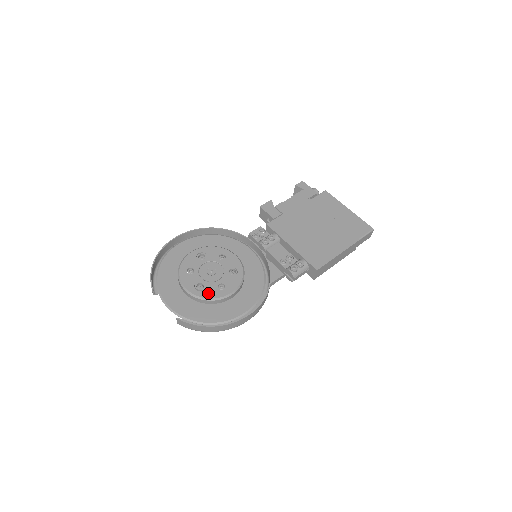
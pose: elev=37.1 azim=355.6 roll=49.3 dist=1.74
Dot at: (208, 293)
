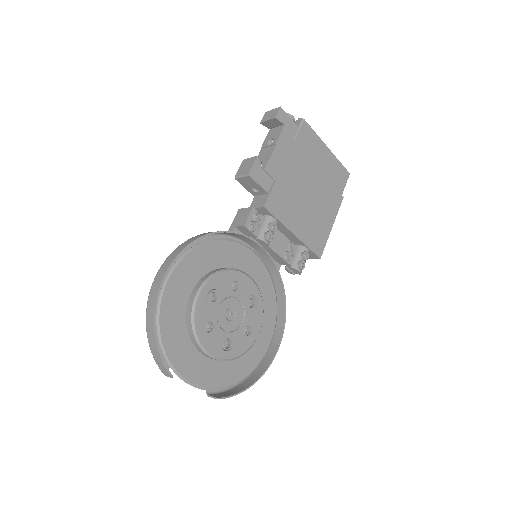
Dot at: (239, 348)
